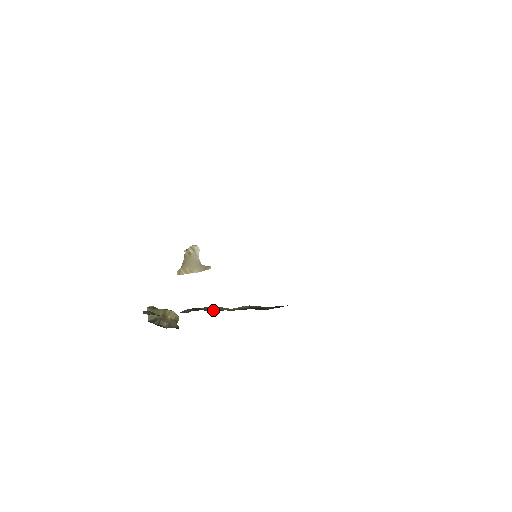
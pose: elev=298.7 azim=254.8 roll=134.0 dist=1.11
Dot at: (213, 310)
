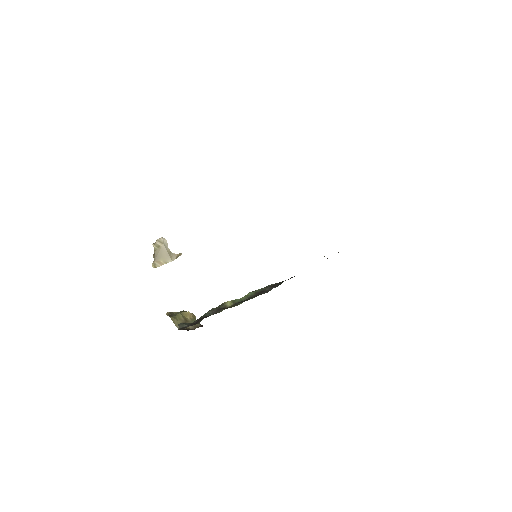
Dot at: (232, 306)
